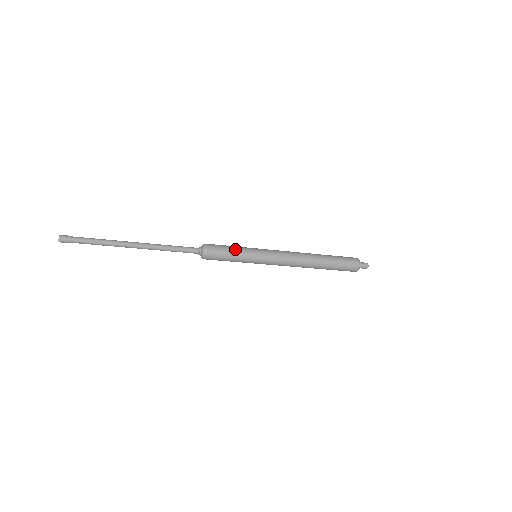
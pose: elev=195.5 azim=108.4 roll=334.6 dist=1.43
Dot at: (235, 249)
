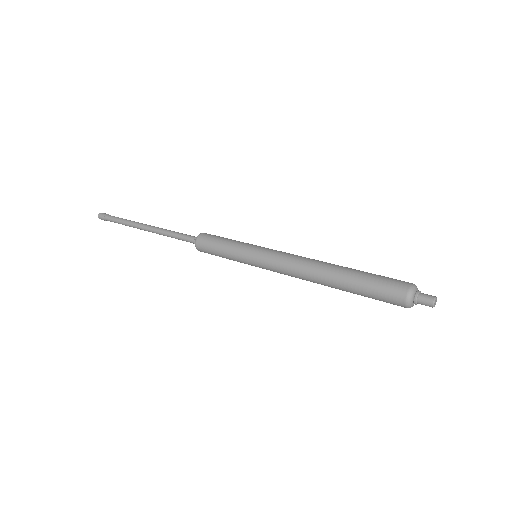
Dot at: (224, 249)
